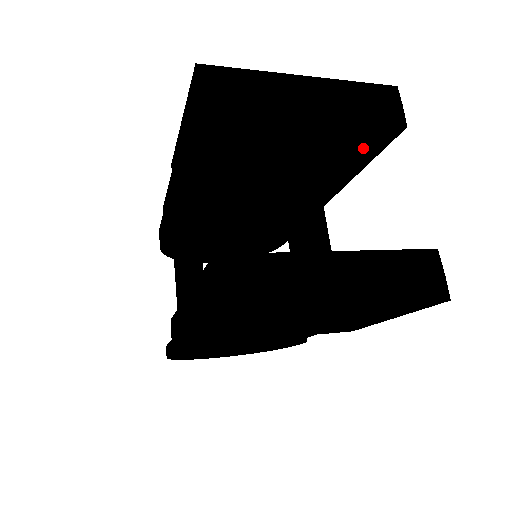
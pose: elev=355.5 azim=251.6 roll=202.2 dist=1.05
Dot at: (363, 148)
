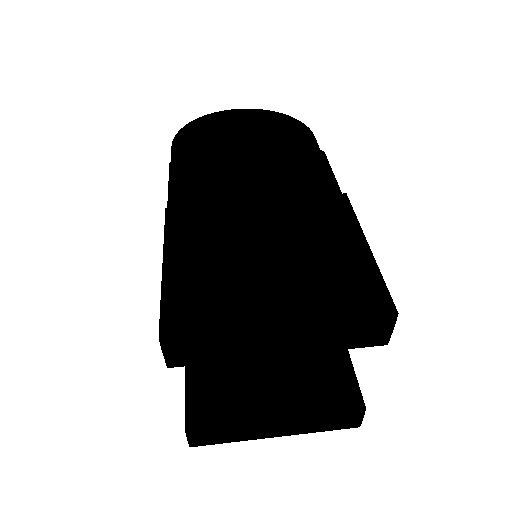
Dot at: occluded
